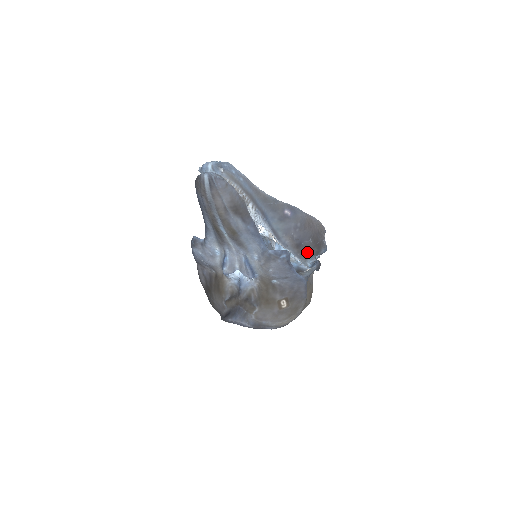
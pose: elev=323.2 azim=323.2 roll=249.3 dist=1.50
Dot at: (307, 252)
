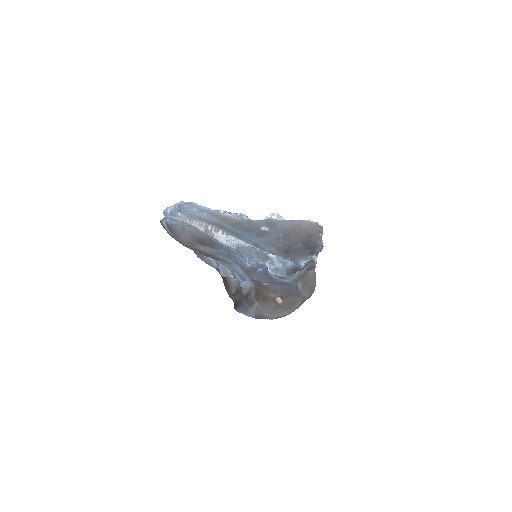
Dot at: (299, 254)
